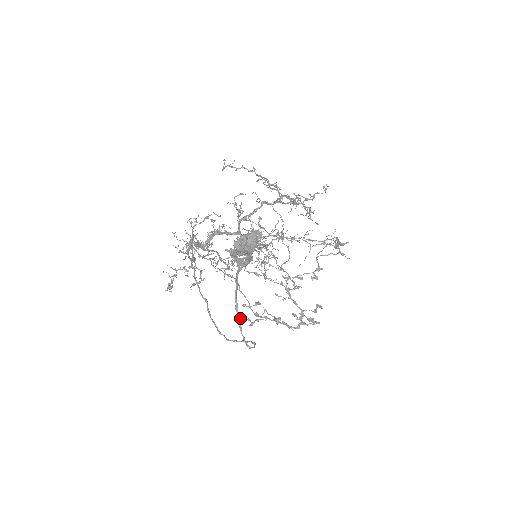
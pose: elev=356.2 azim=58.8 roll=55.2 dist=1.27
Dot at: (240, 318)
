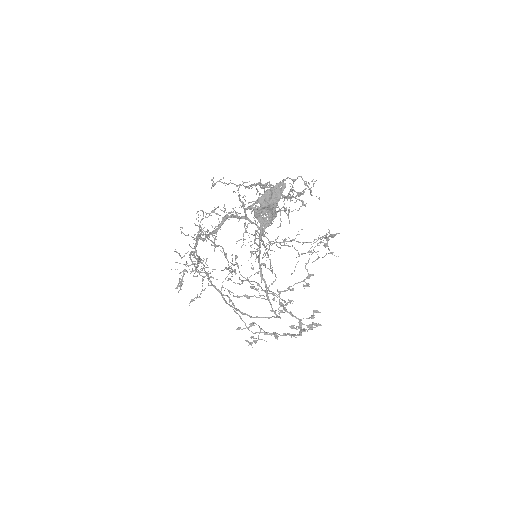
Dot at: (266, 284)
